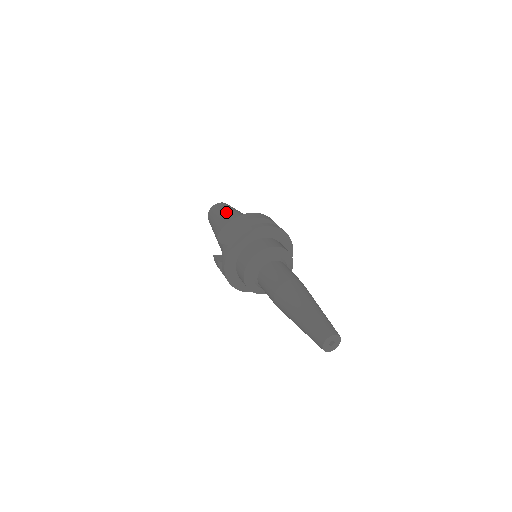
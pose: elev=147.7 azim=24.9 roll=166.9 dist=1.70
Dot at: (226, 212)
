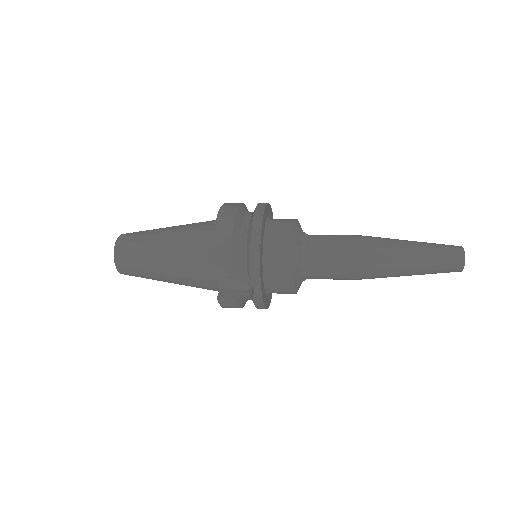
Dot at: (158, 241)
